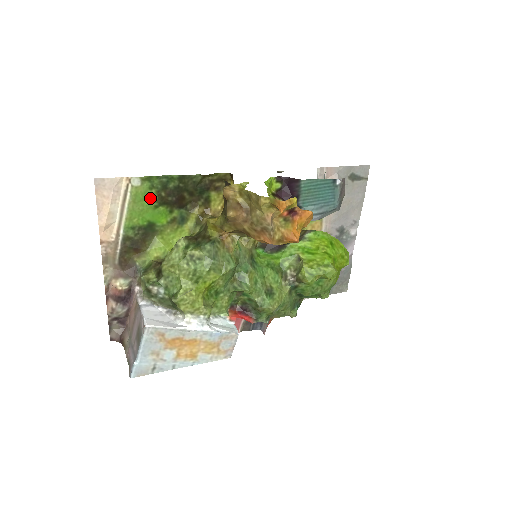
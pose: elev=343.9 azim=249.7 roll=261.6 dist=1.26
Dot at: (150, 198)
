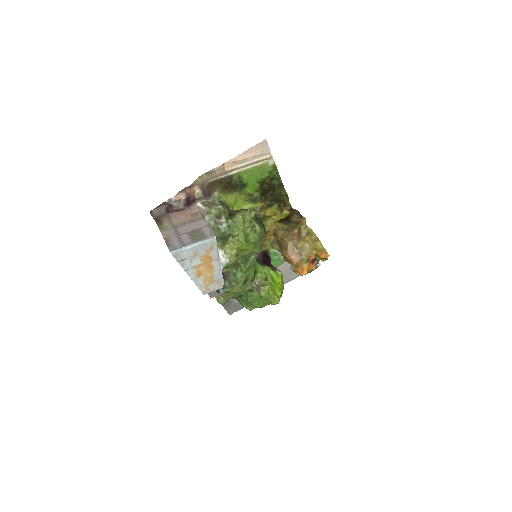
Dot at: (263, 175)
